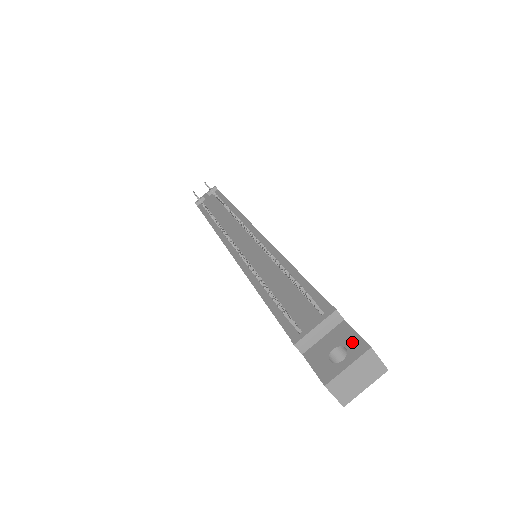
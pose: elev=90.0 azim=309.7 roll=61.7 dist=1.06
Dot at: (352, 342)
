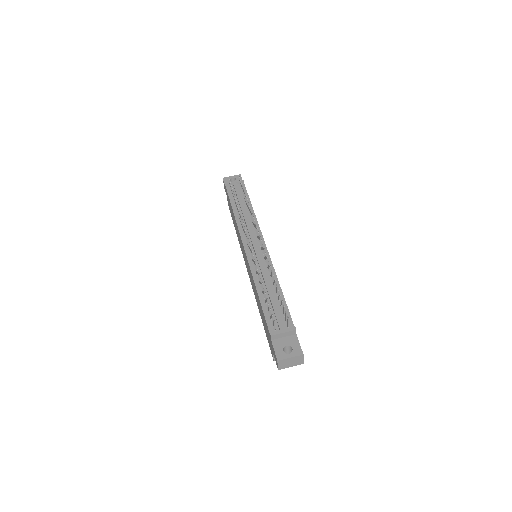
Dot at: (296, 347)
